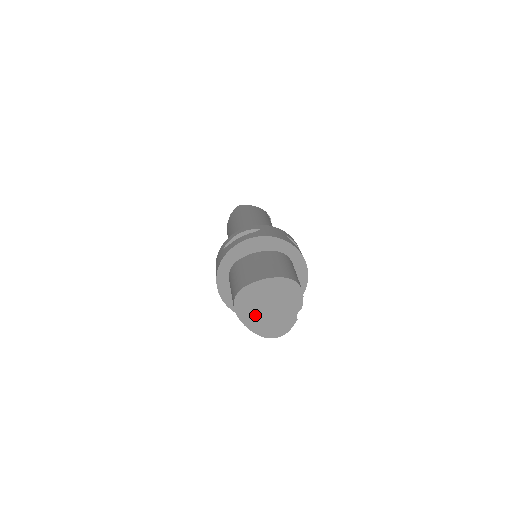
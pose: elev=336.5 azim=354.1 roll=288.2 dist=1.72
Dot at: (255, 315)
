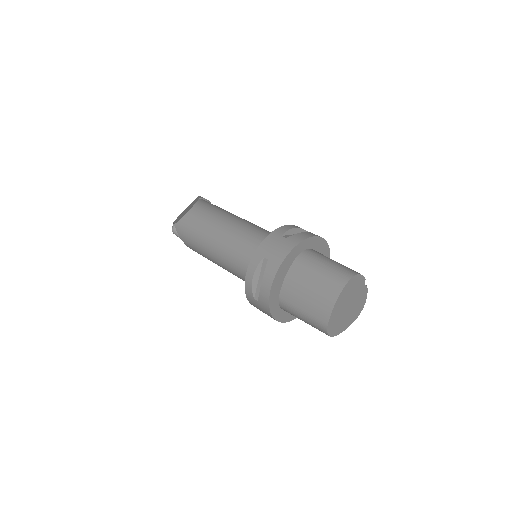
Dot at: (344, 320)
